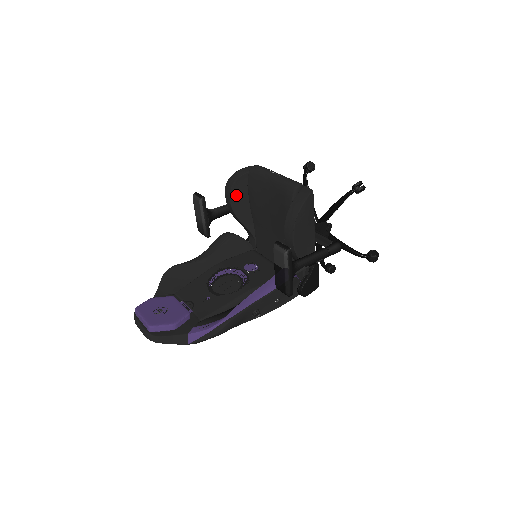
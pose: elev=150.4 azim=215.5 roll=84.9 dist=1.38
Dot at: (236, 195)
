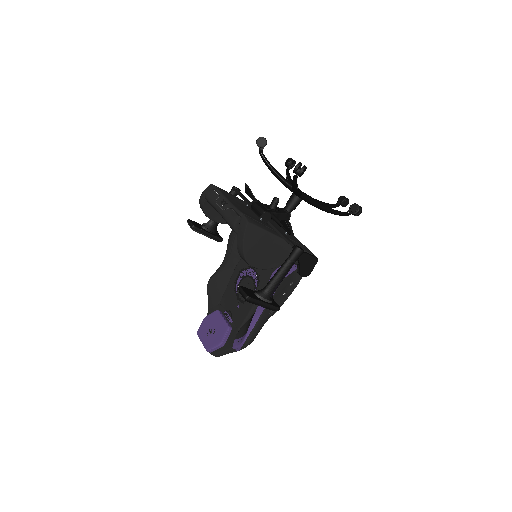
Dot at: (213, 214)
